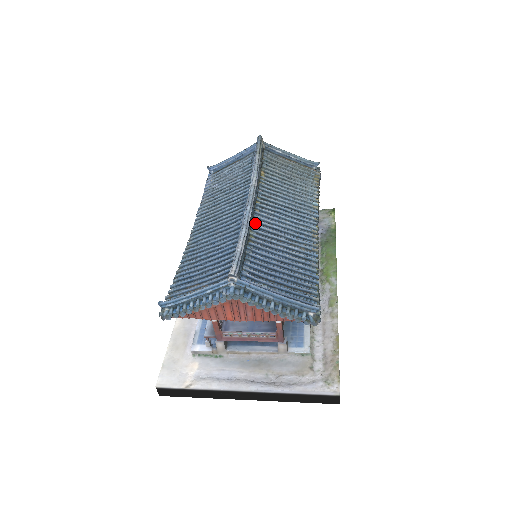
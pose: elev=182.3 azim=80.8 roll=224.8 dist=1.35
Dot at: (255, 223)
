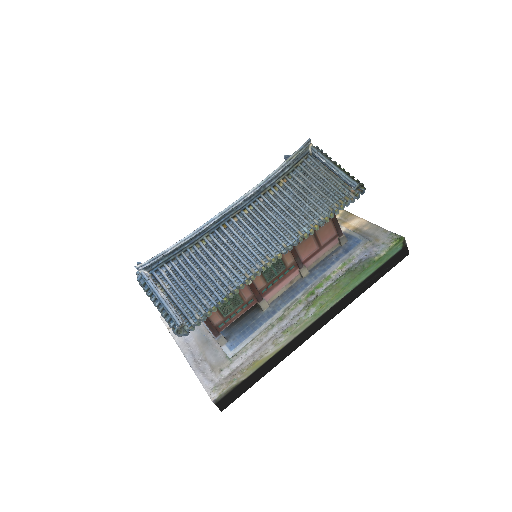
Dot at: (221, 230)
